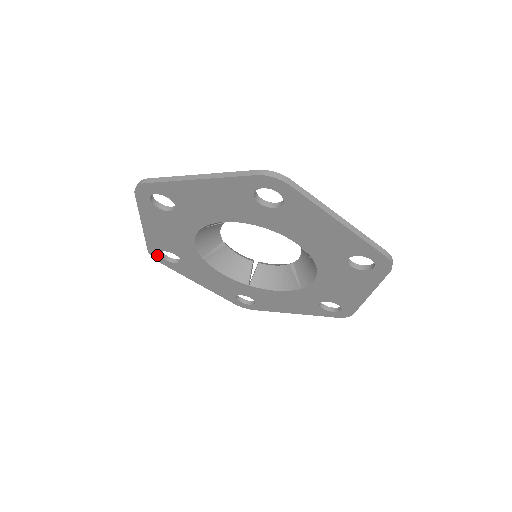
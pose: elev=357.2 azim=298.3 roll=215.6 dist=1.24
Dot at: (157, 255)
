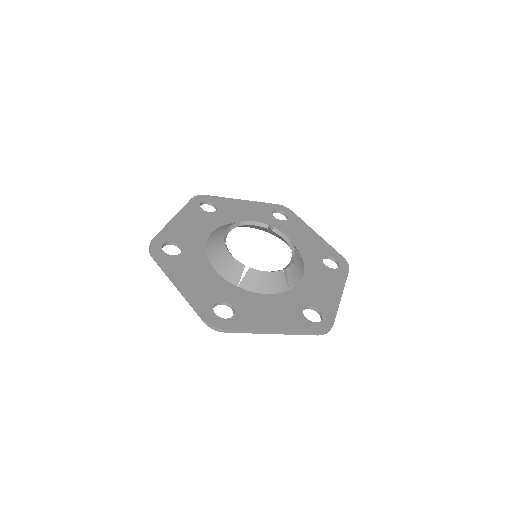
Dot at: occluded
